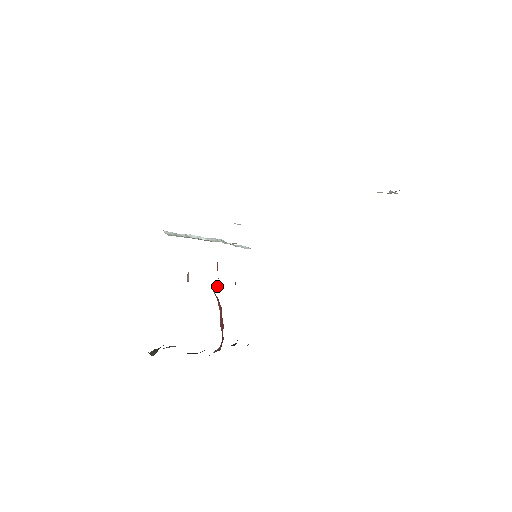
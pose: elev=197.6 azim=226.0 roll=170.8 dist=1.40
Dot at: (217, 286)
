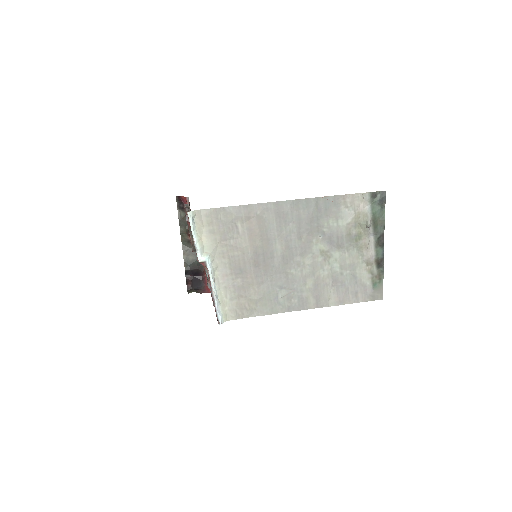
Dot at: occluded
